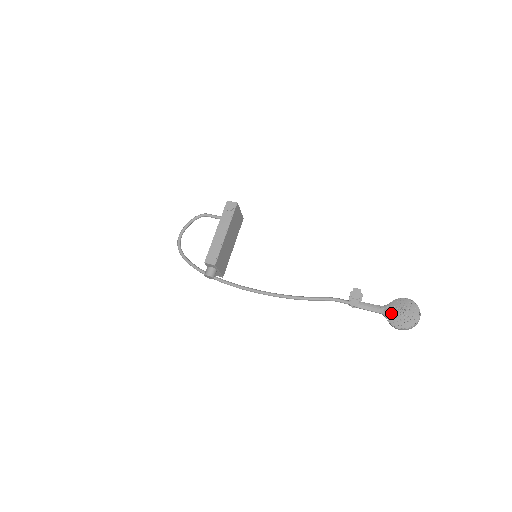
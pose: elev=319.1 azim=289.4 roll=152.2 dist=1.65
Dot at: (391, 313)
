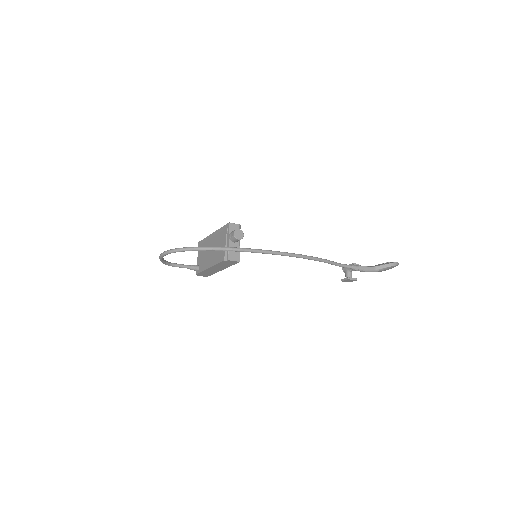
Dot at: (379, 264)
